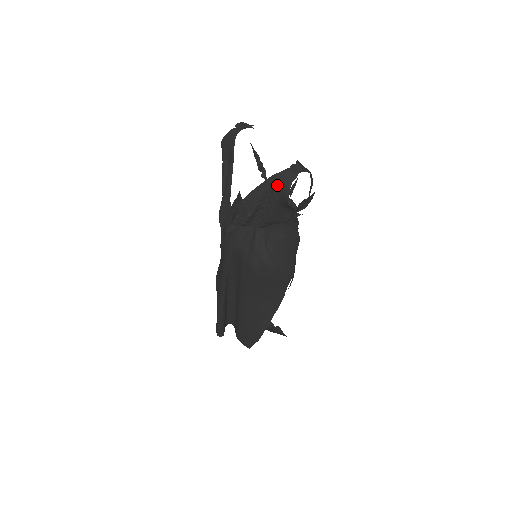
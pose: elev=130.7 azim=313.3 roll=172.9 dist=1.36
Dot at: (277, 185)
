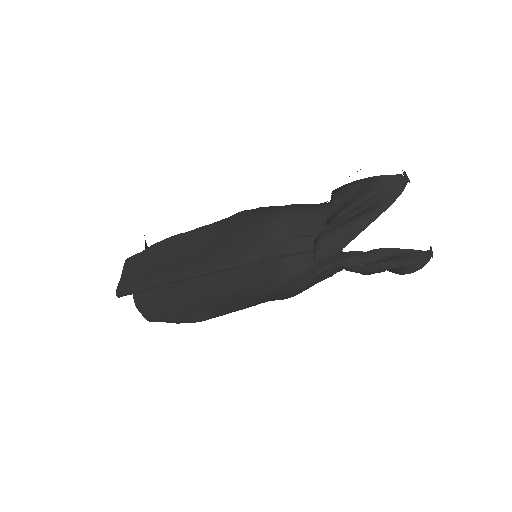
Dot at: (414, 259)
